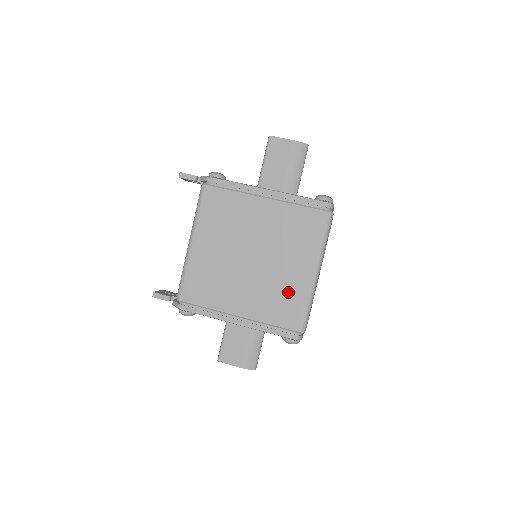
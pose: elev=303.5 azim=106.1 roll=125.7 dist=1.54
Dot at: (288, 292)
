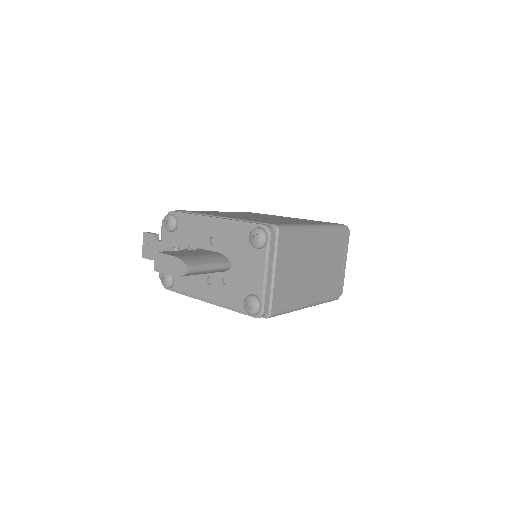
Dot at: occluded
